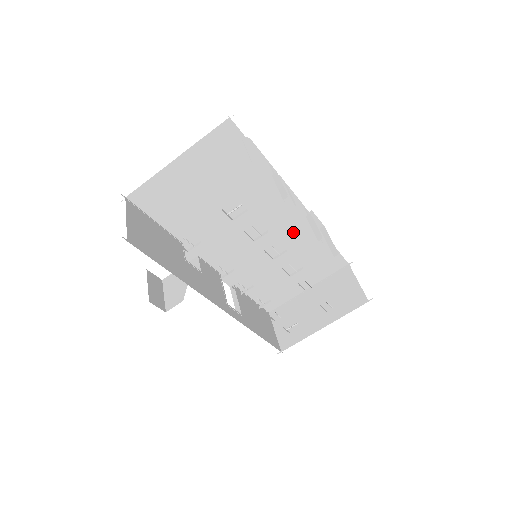
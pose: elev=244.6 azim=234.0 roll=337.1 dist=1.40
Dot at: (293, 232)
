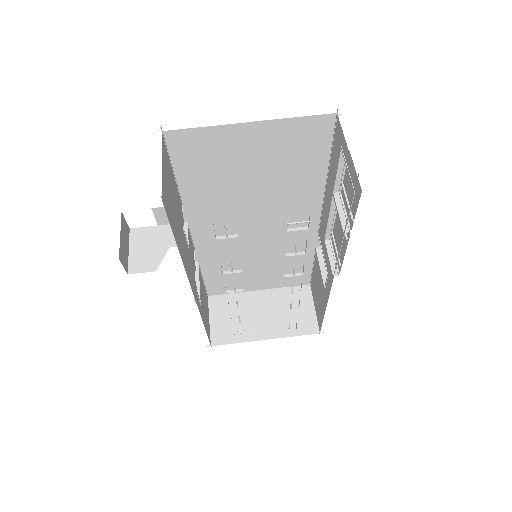
Dot at: (292, 241)
